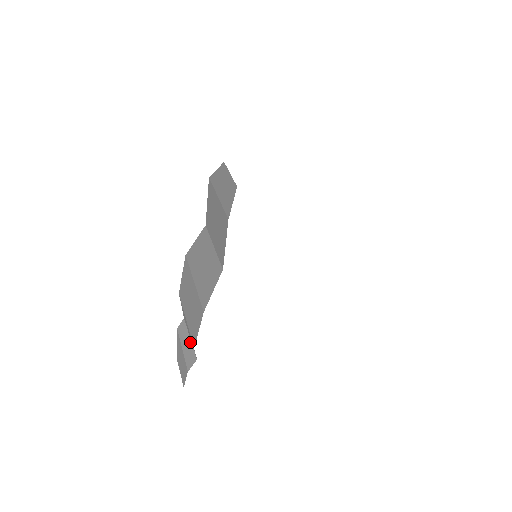
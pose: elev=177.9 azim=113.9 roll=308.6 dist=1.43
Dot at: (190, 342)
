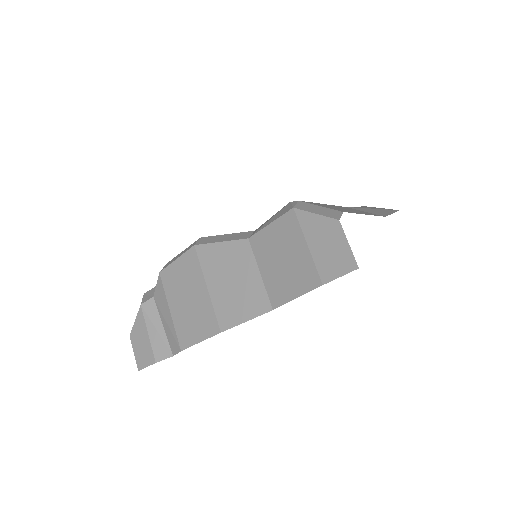
Dot at: (163, 331)
